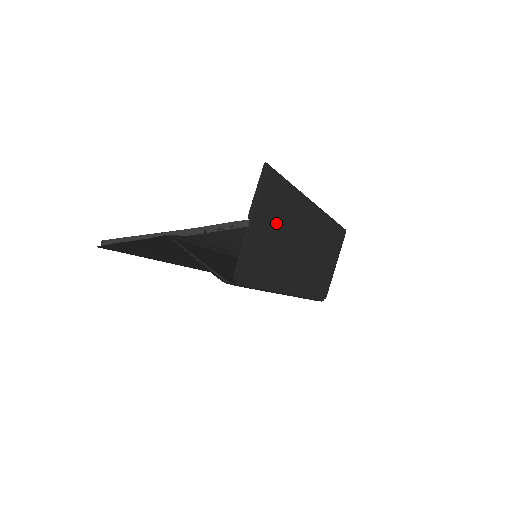
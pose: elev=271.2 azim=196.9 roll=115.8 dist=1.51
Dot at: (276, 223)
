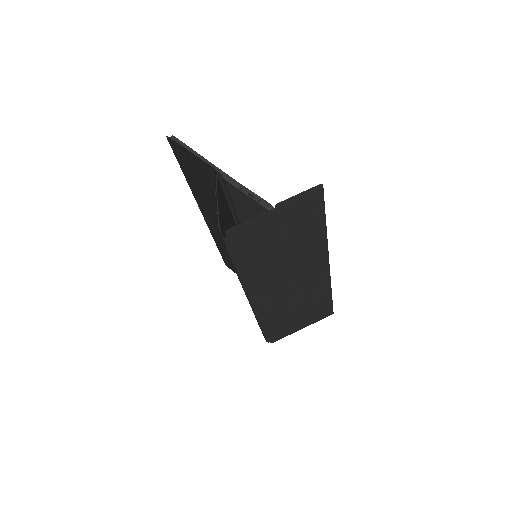
Dot at: (290, 235)
